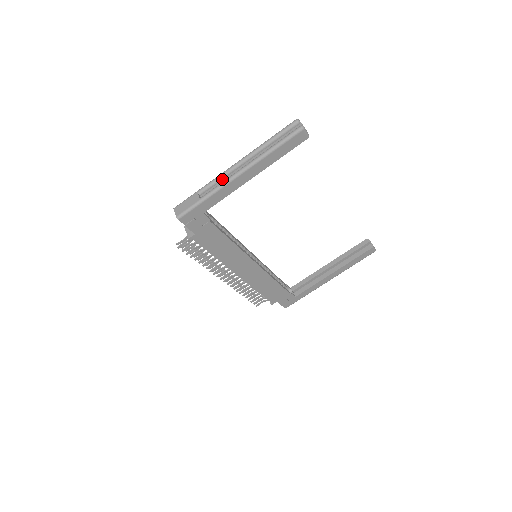
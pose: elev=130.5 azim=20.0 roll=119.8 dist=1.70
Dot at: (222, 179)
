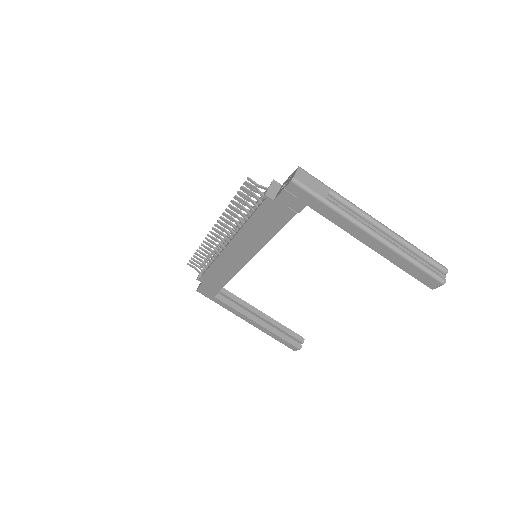
Dot at: (356, 213)
